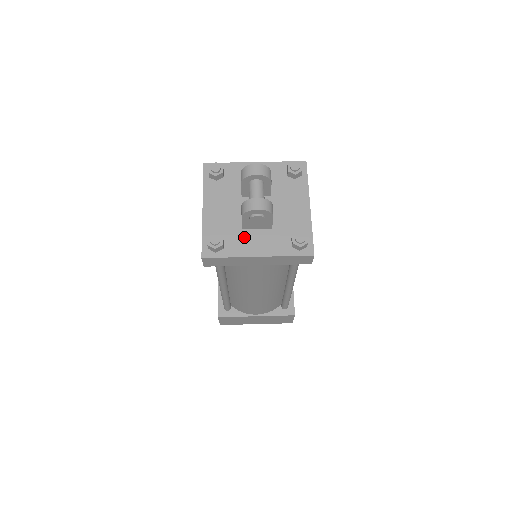
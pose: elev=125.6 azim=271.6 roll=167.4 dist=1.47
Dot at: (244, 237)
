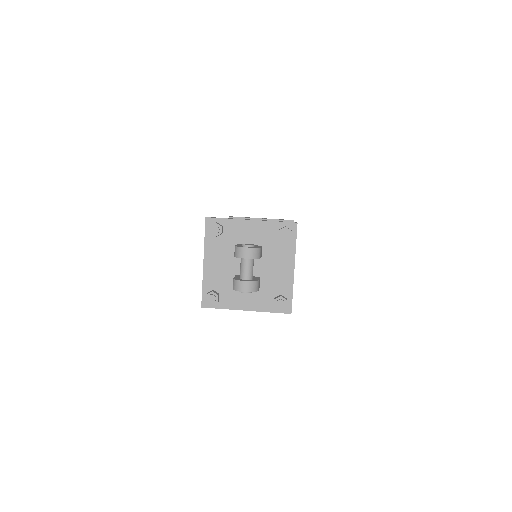
Dot at: (236, 292)
